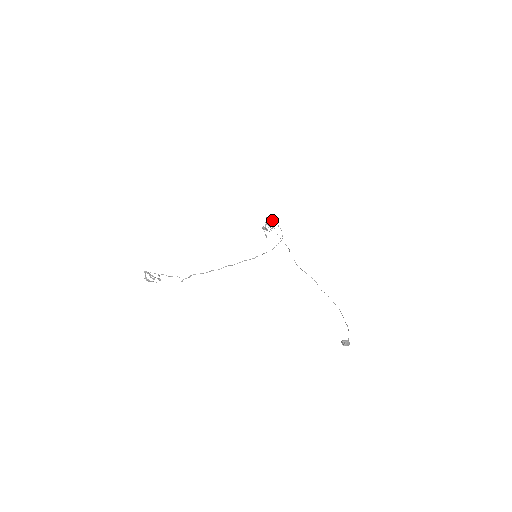
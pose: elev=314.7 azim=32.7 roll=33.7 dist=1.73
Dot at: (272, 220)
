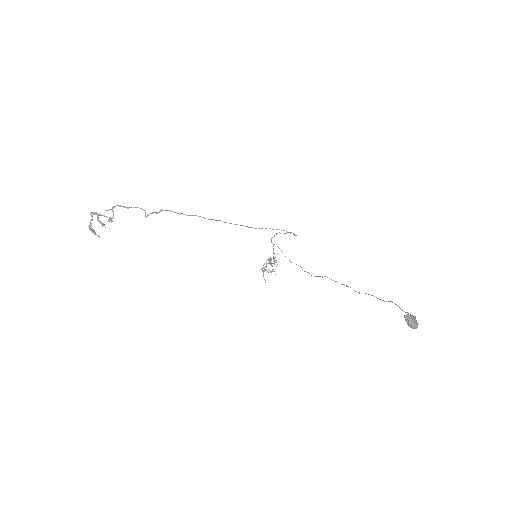
Dot at: (280, 233)
